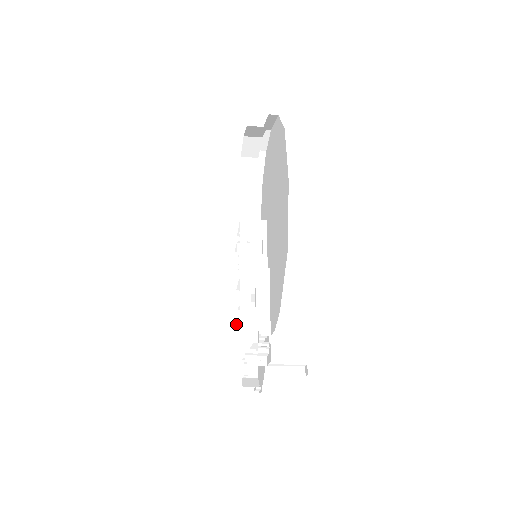
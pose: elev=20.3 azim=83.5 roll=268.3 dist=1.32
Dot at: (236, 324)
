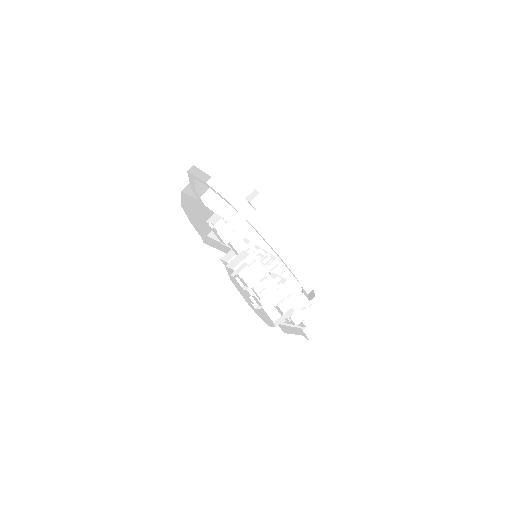
Dot at: occluded
